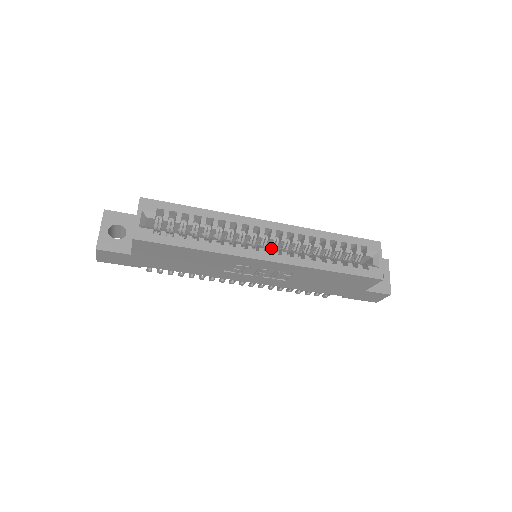
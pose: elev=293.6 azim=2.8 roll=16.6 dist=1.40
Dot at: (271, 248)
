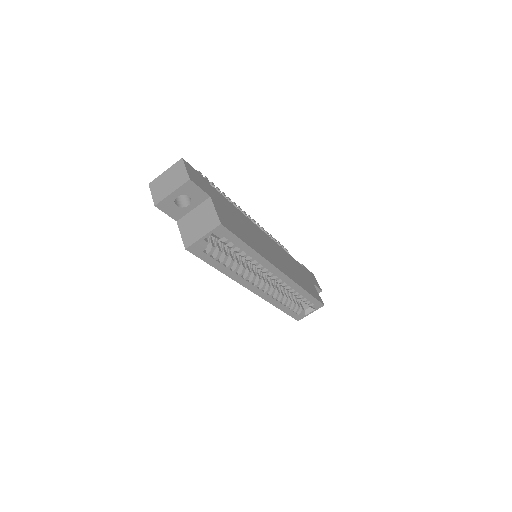
Dot at: (264, 285)
